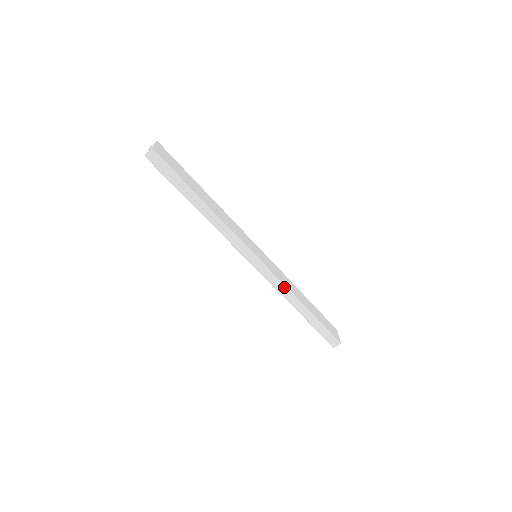
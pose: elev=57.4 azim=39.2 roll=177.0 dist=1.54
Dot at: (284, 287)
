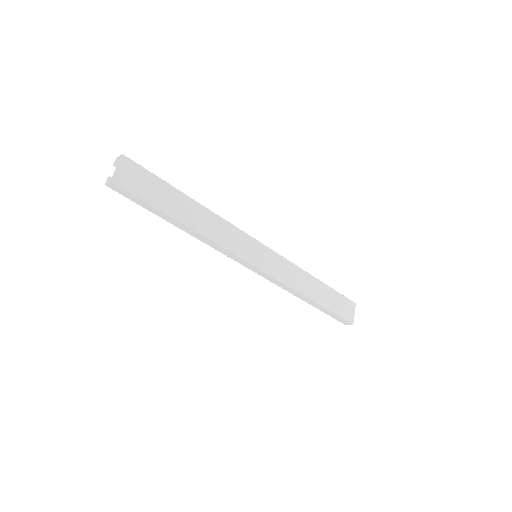
Dot at: (287, 286)
